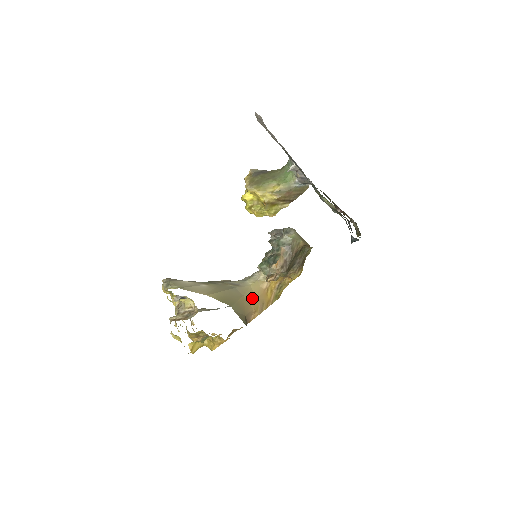
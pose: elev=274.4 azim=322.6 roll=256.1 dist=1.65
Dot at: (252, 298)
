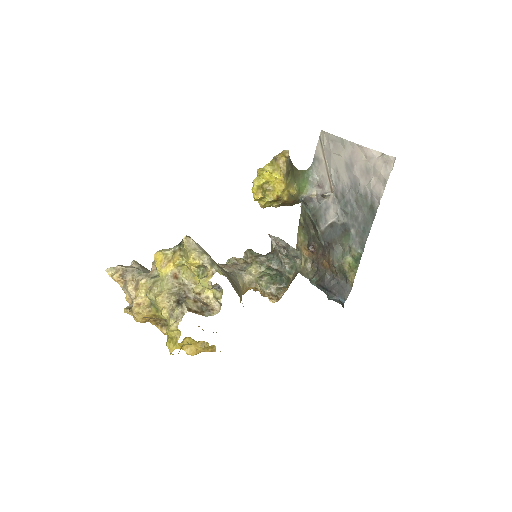
Dot at: occluded
